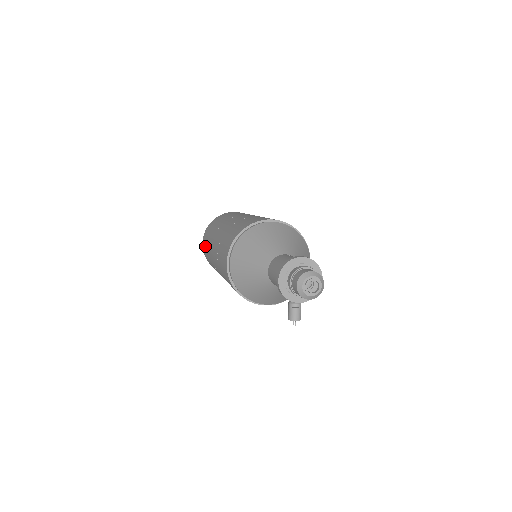
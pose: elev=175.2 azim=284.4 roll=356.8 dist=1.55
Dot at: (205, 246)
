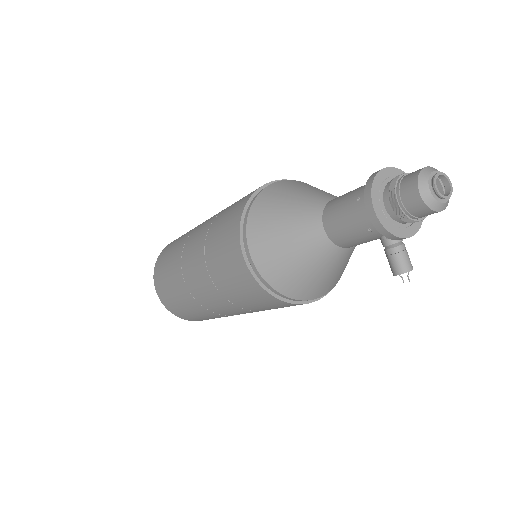
Dot at: (165, 288)
